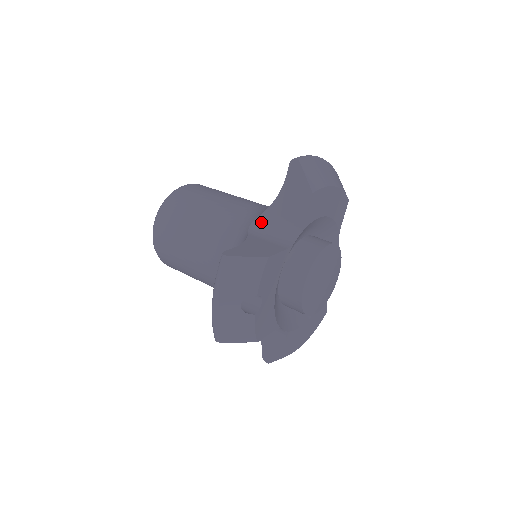
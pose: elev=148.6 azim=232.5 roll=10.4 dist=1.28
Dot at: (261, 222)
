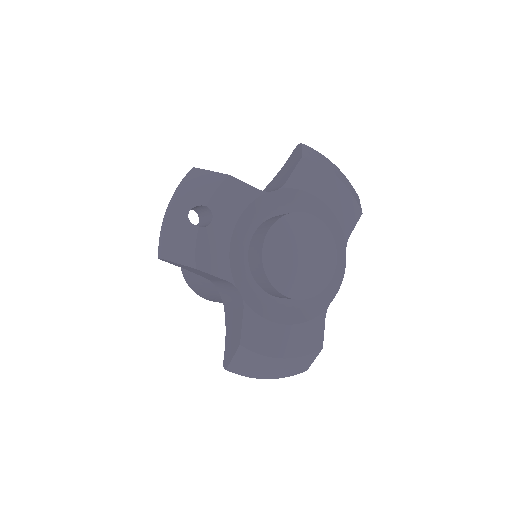
Dot at: occluded
